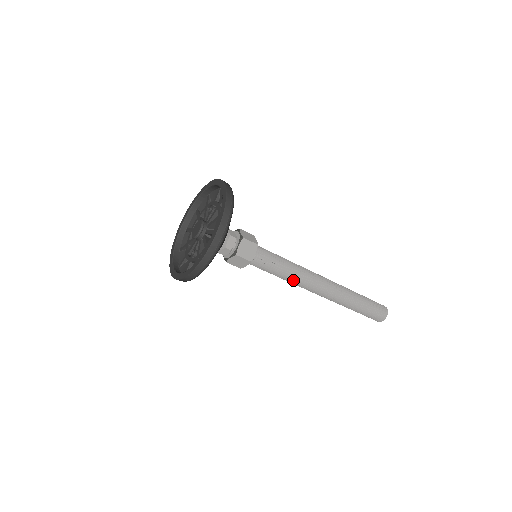
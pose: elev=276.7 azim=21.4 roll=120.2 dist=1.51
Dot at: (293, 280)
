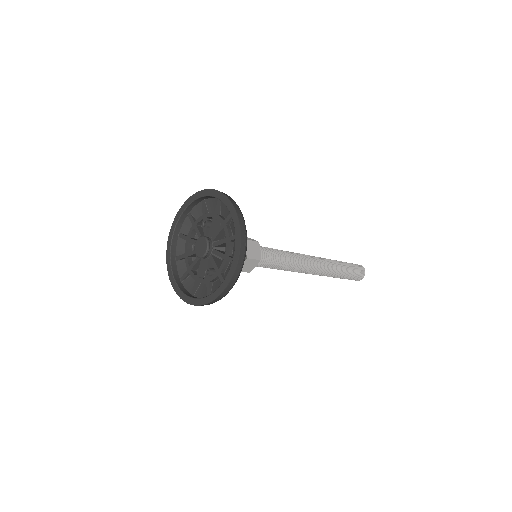
Dot at: (293, 267)
